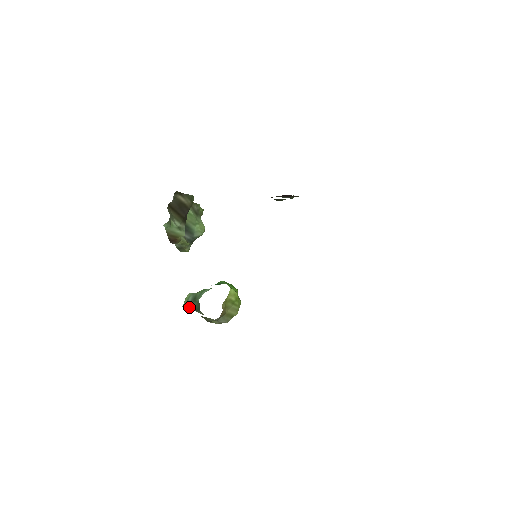
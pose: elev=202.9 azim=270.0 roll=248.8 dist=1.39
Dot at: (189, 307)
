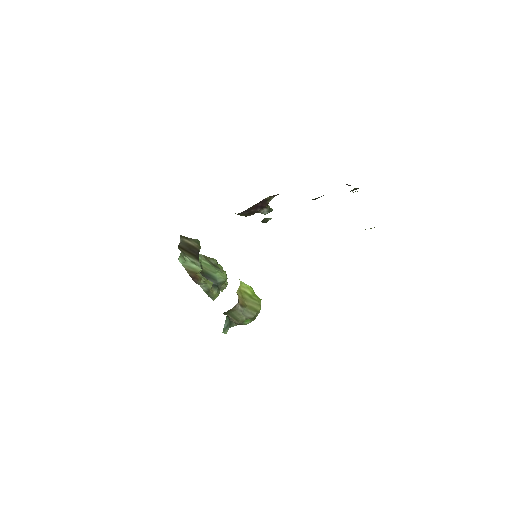
Dot at: (226, 328)
